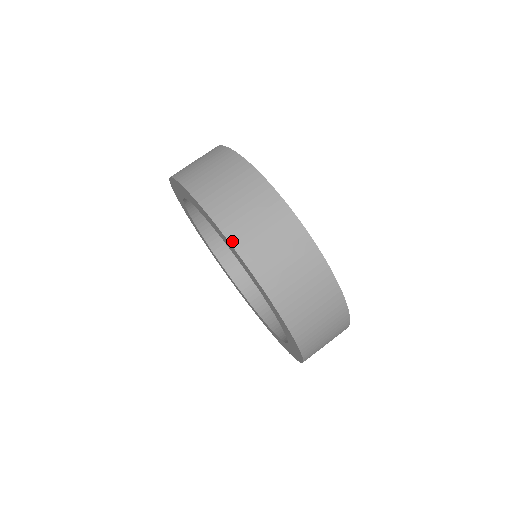
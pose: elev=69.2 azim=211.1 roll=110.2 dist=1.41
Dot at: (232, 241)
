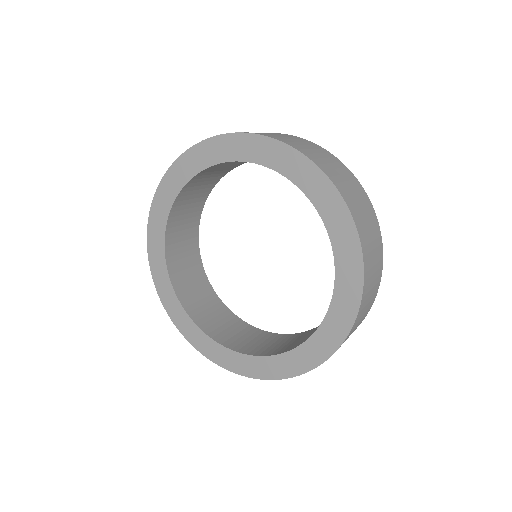
Dot at: (334, 182)
